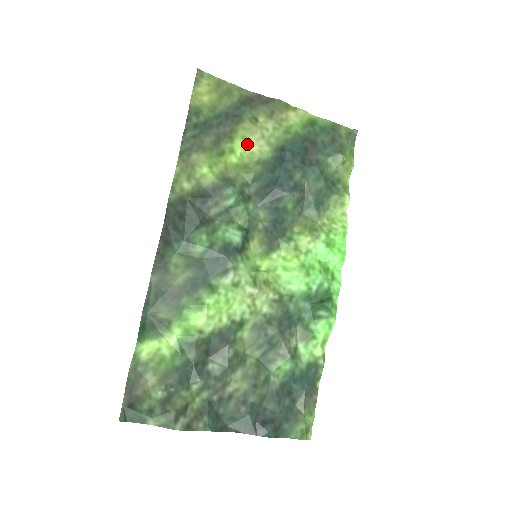
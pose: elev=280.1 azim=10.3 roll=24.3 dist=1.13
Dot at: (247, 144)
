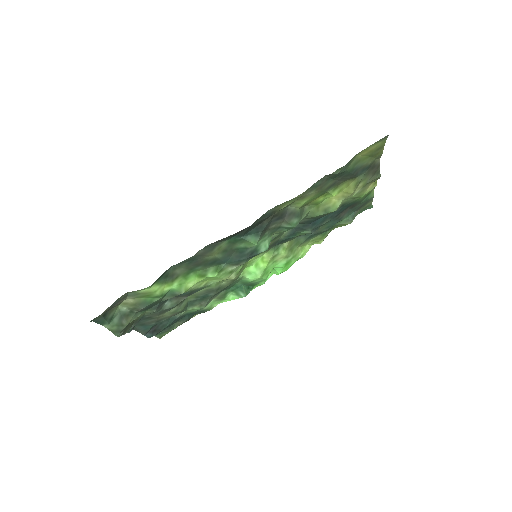
Dot at: (336, 194)
